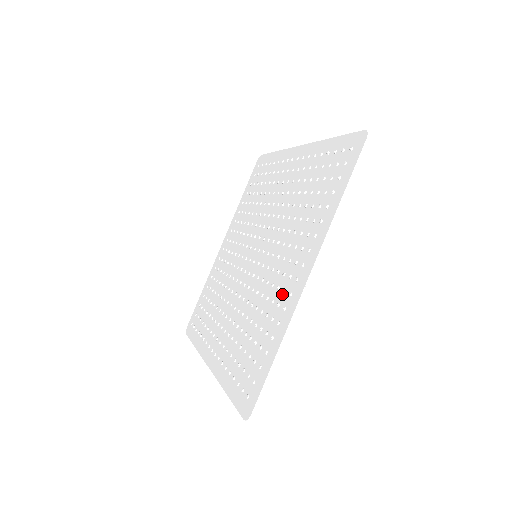
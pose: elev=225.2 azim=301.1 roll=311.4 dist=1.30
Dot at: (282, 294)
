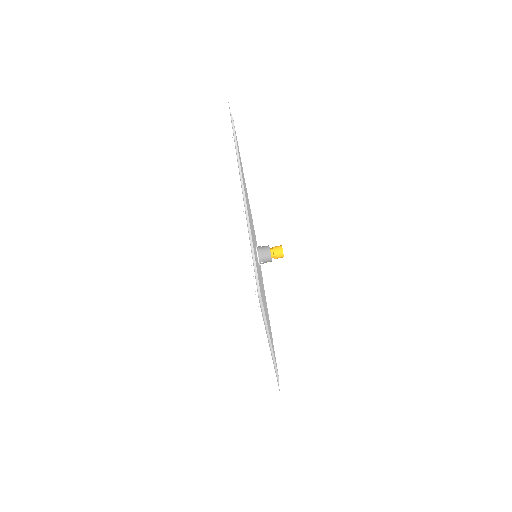
Dot at: occluded
